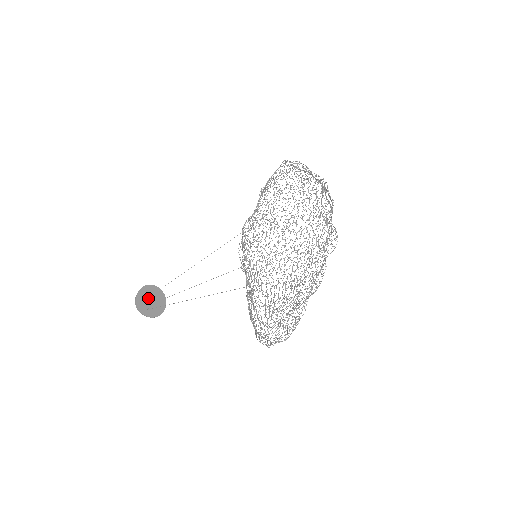
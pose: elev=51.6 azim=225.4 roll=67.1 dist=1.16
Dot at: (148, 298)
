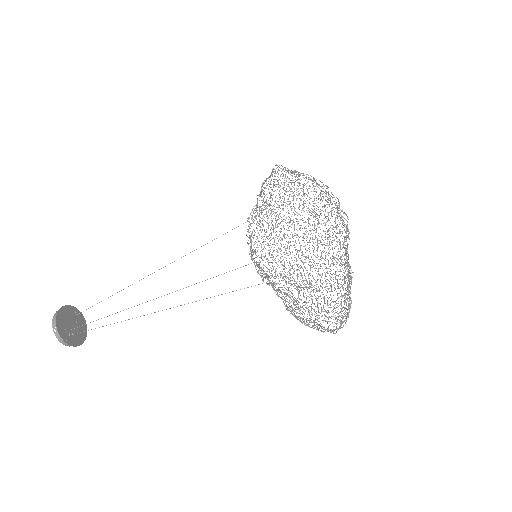
Dot at: (68, 321)
